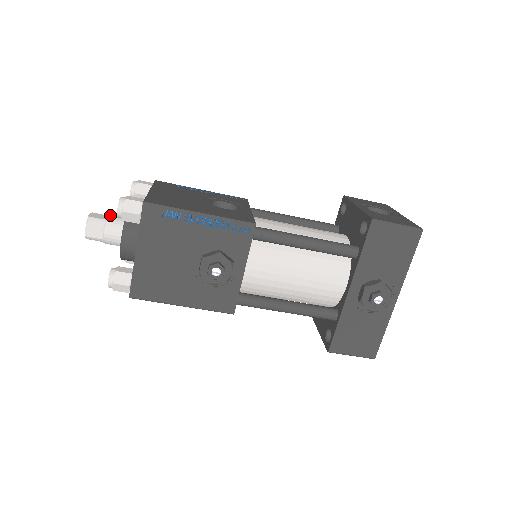
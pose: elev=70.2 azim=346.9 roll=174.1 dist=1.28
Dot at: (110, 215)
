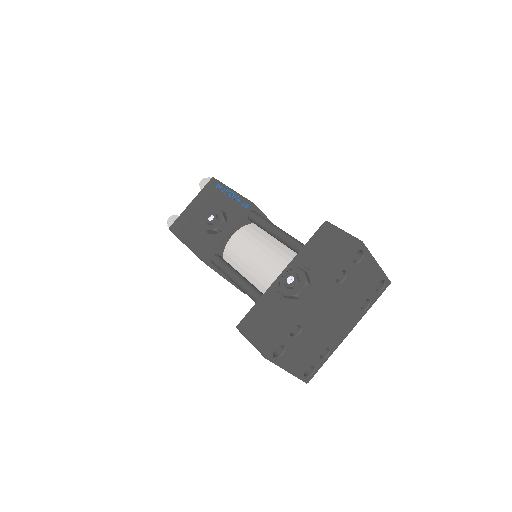
Dot at: occluded
